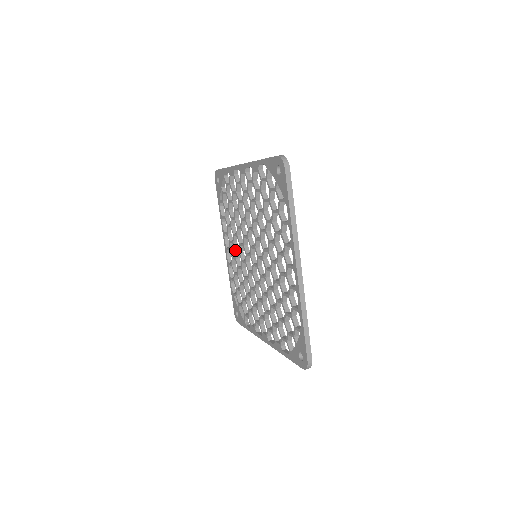
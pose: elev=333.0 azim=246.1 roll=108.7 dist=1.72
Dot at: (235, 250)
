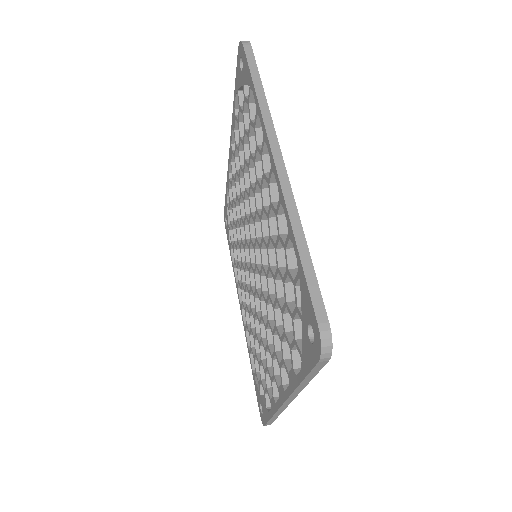
Dot at: (244, 290)
